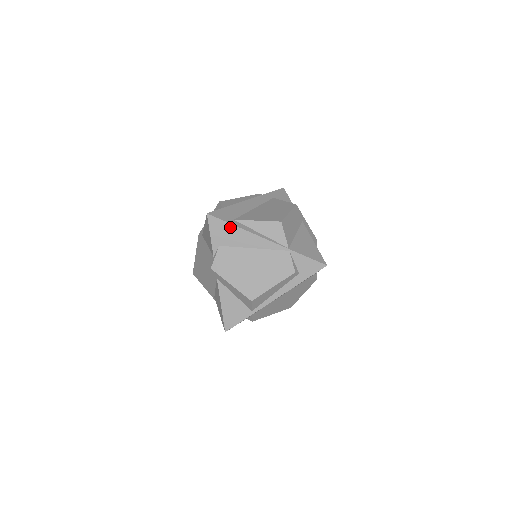
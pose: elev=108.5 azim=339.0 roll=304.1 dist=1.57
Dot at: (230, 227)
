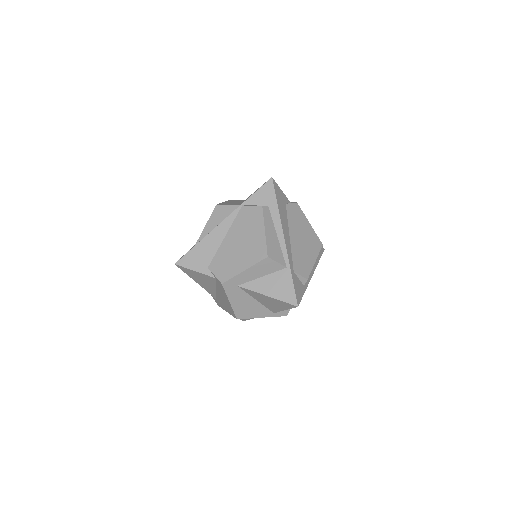
Dot at: (196, 249)
